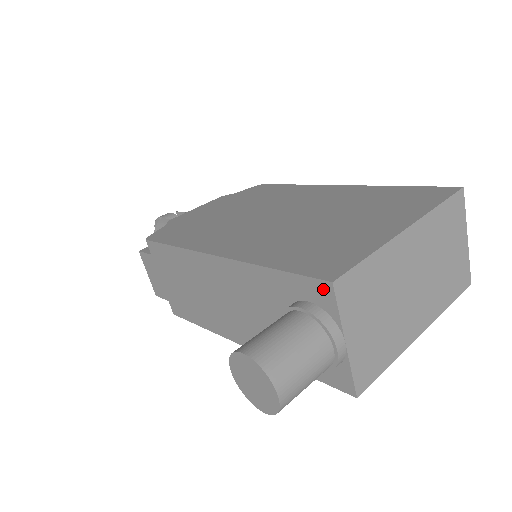
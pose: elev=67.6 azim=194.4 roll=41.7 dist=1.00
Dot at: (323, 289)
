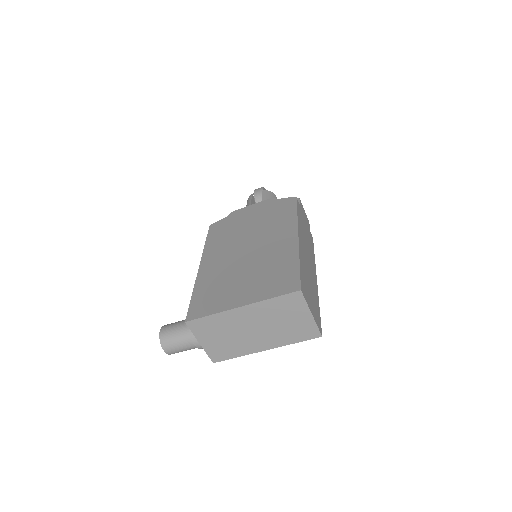
Dot at: occluded
